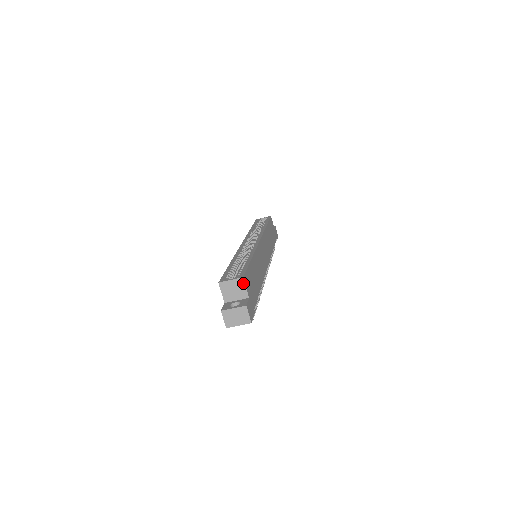
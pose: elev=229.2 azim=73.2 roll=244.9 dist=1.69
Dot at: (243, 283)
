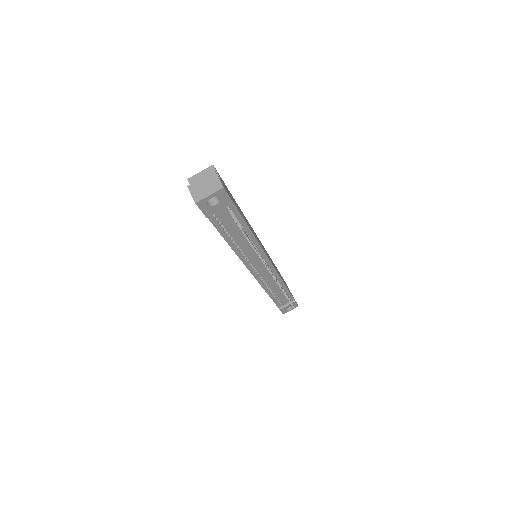
Dot at: (214, 170)
